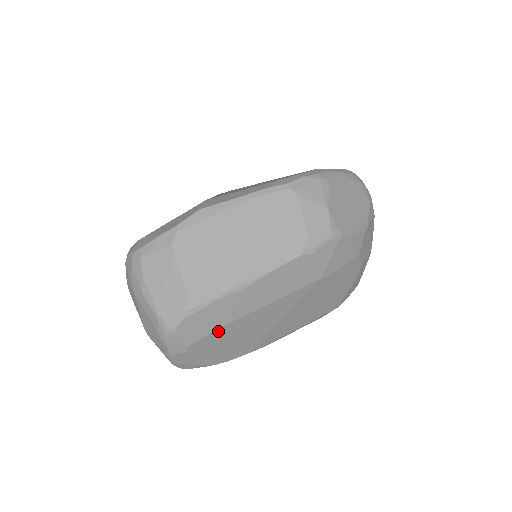
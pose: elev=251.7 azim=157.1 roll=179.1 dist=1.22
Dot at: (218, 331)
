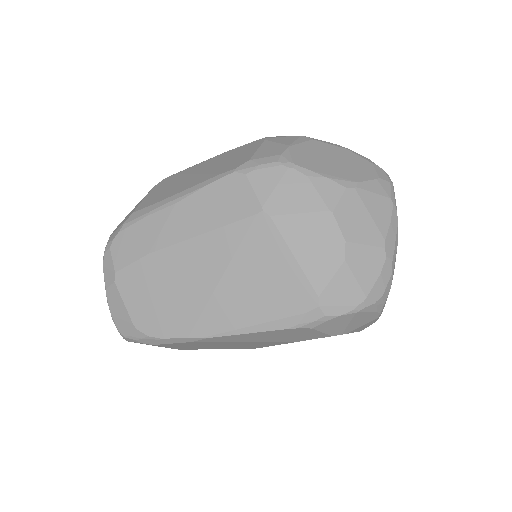
Dot at: (145, 261)
